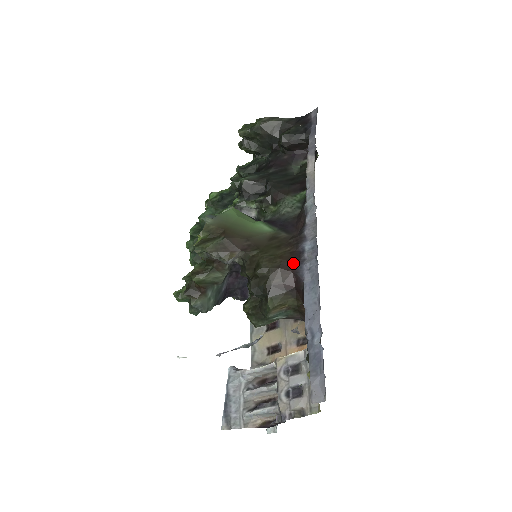
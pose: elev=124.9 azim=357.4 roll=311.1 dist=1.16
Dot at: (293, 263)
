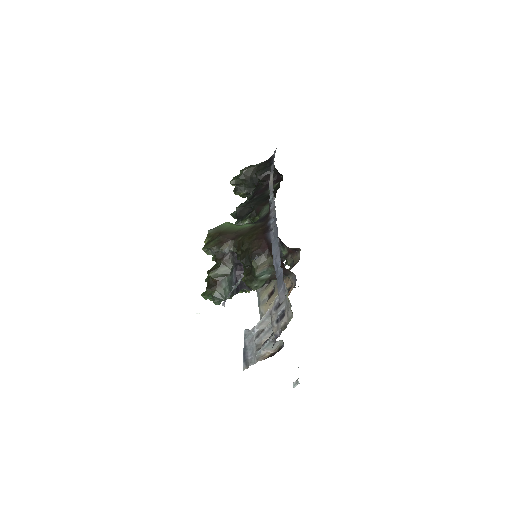
Dot at: (264, 234)
